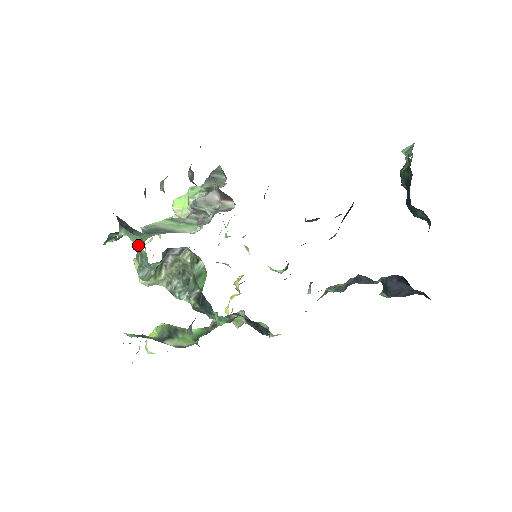
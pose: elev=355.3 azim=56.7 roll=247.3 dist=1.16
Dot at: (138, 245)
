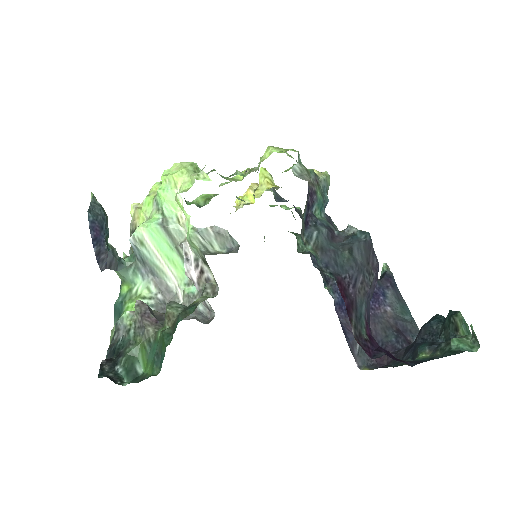
Dot at: (121, 290)
